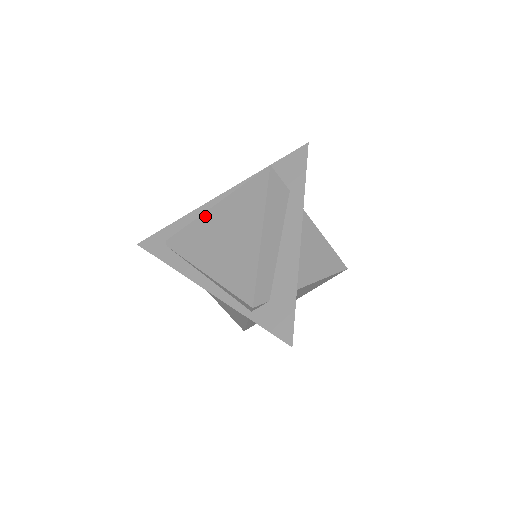
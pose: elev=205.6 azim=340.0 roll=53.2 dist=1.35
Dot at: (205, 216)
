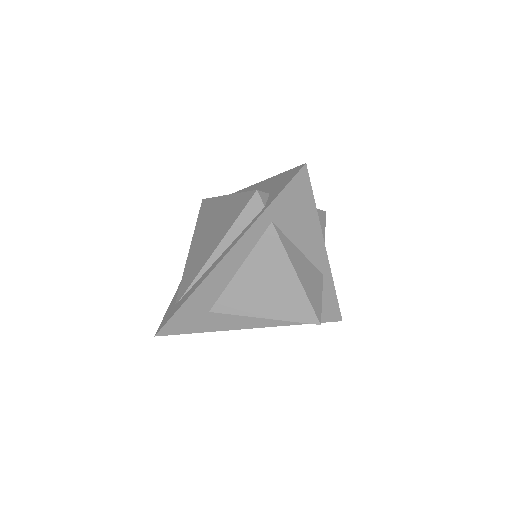
Dot at: (189, 257)
